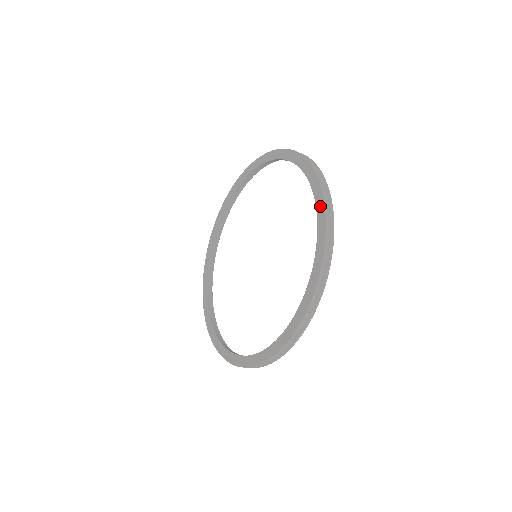
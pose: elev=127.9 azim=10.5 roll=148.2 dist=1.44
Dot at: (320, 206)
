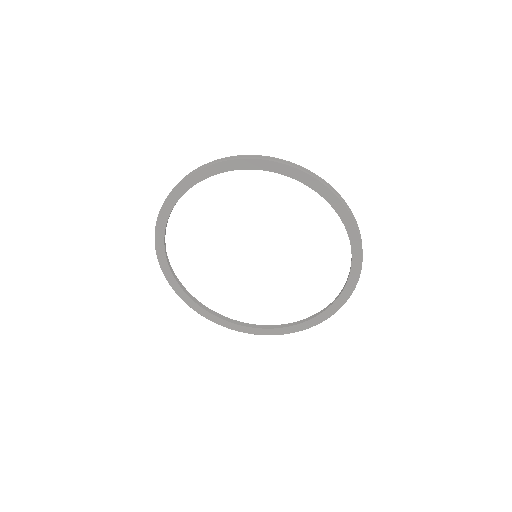
Dot at: (326, 193)
